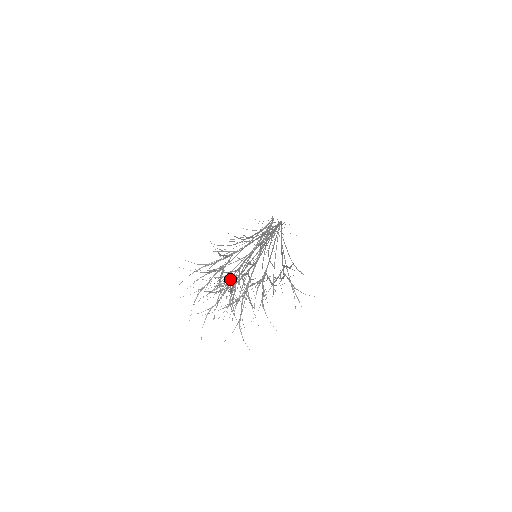
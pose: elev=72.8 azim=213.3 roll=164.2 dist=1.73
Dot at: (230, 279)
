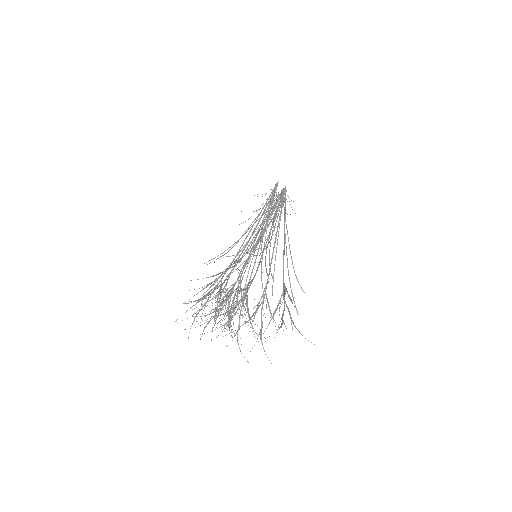
Dot at: (228, 299)
